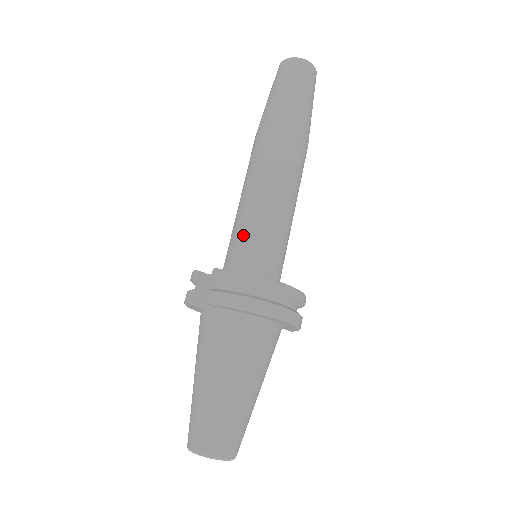
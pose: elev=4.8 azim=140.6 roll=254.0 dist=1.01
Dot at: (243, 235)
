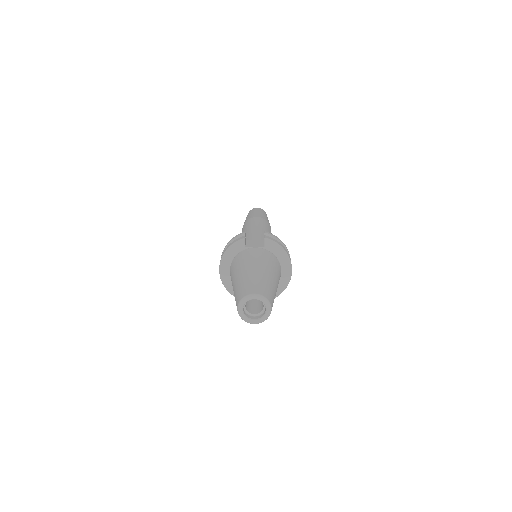
Dot at: (261, 238)
